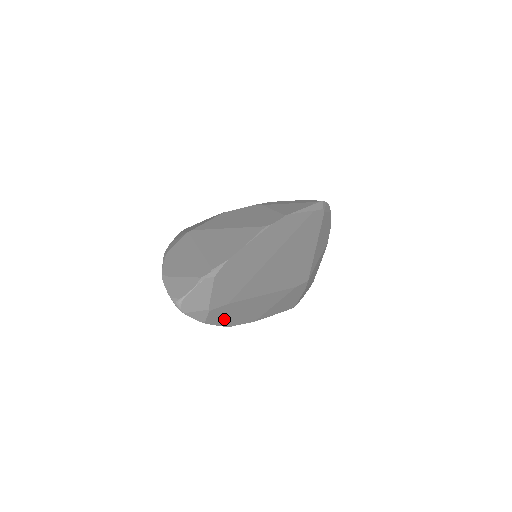
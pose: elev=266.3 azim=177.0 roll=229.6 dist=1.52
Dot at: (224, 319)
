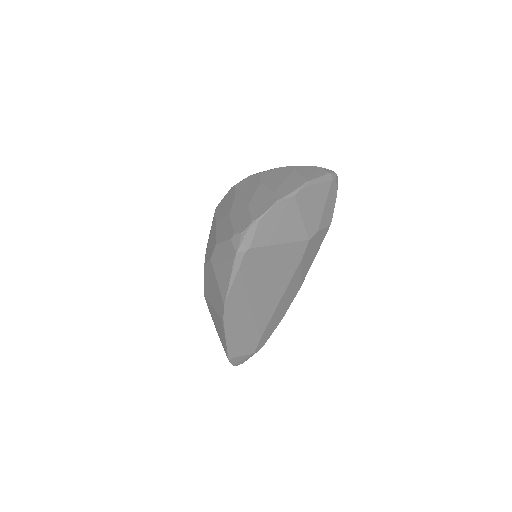
Dot at: (272, 330)
